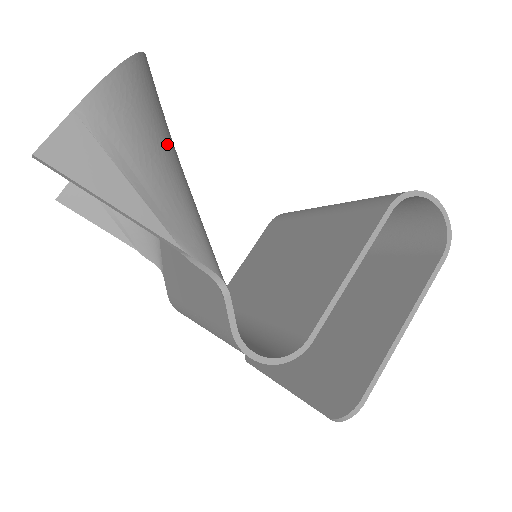
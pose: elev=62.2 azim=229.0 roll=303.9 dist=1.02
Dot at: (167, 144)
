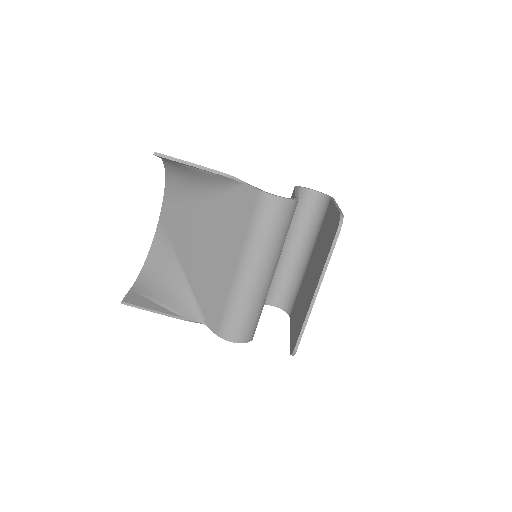
Dot at: (193, 184)
